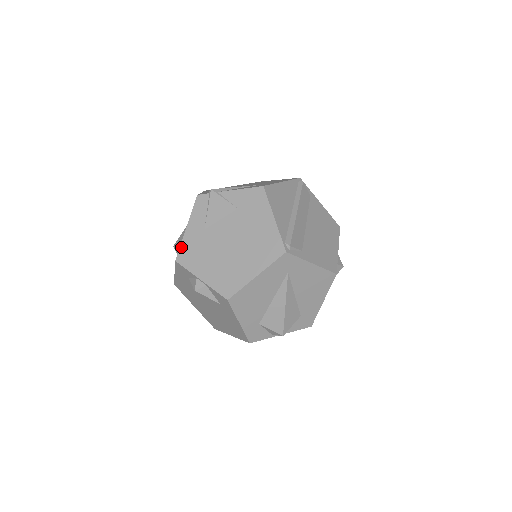
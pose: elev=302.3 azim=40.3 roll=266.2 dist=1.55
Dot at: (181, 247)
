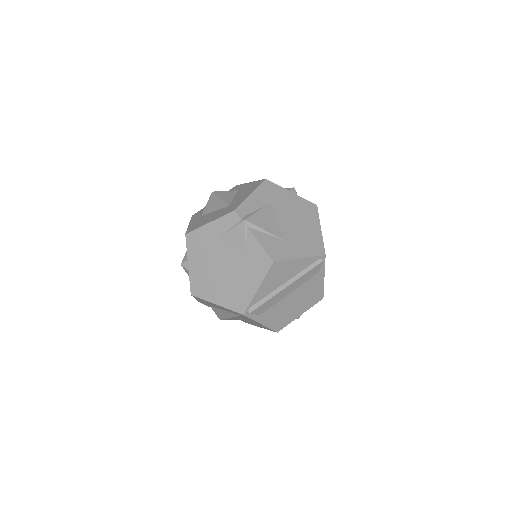
Dot at: (195, 230)
